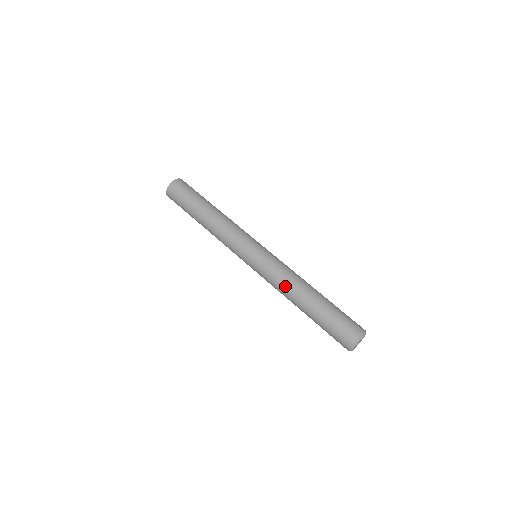
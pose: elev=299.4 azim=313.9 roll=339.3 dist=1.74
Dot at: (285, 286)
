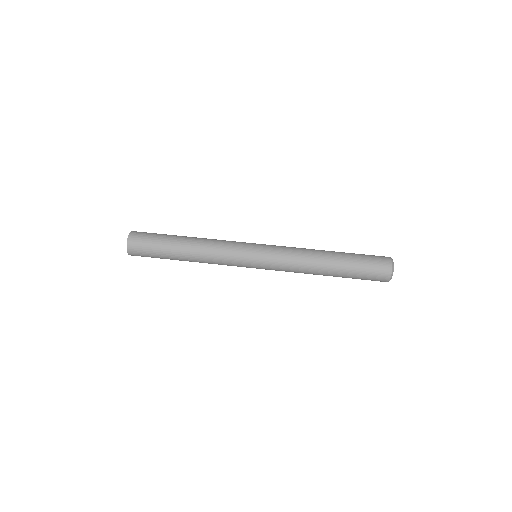
Dot at: (302, 272)
